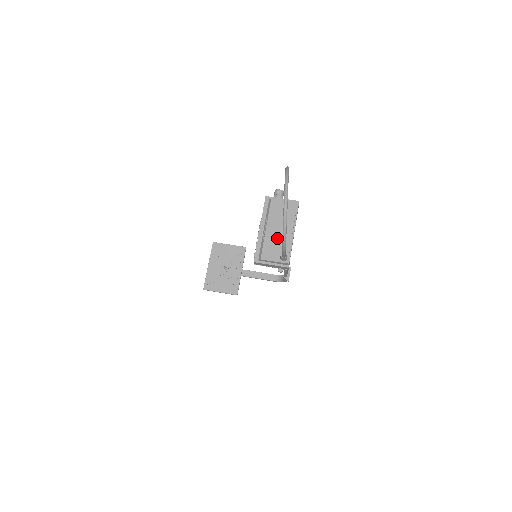
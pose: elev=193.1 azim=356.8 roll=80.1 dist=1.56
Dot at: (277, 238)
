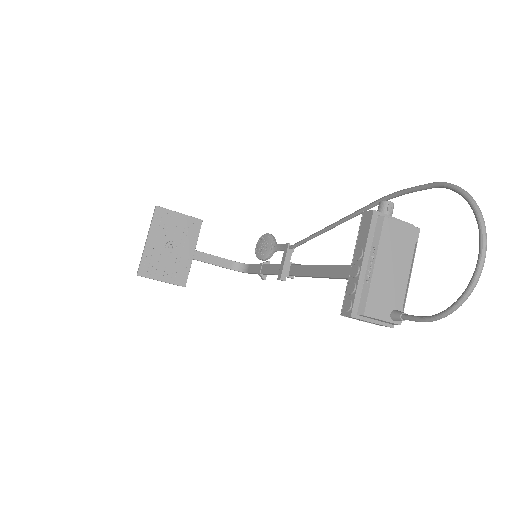
Dot at: (388, 283)
